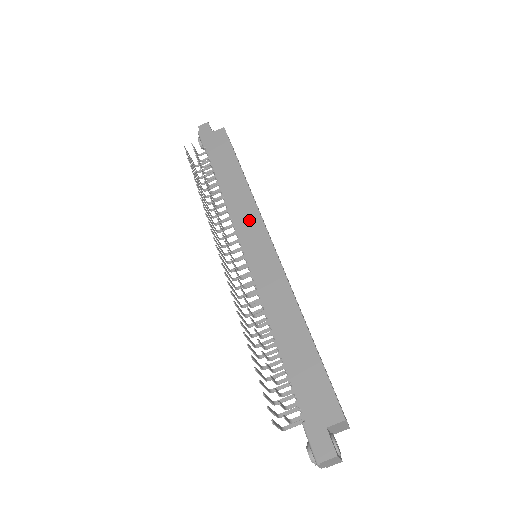
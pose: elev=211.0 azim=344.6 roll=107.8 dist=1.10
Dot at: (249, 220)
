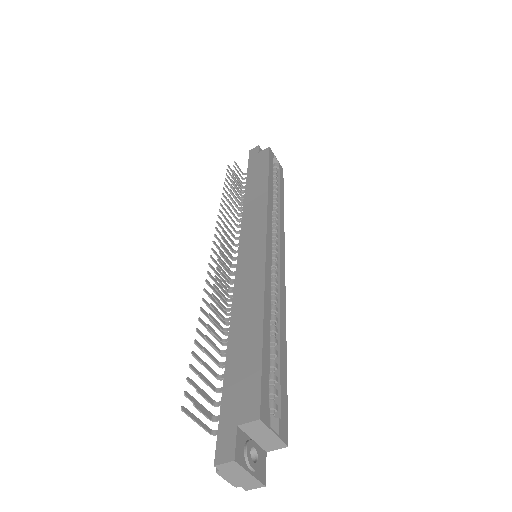
Dot at: (255, 220)
